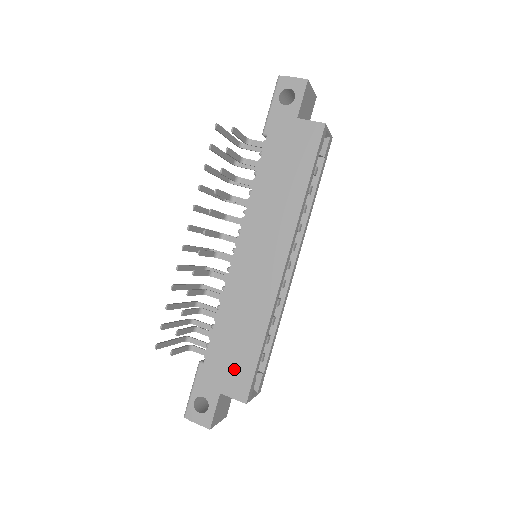
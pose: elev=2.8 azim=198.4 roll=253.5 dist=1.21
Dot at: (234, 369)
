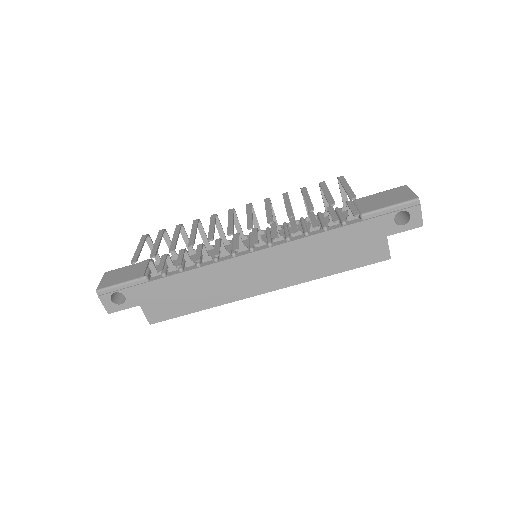
Dot at: (165, 304)
